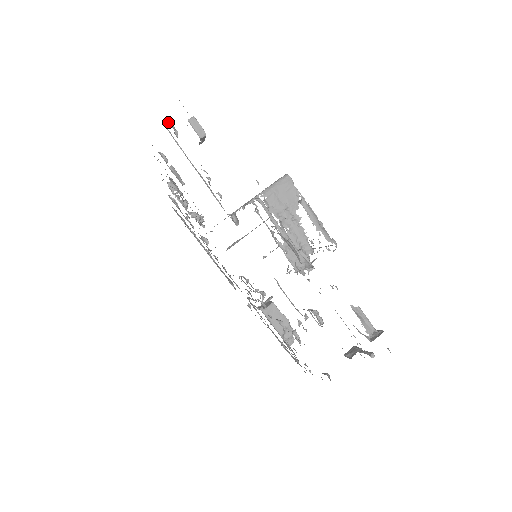
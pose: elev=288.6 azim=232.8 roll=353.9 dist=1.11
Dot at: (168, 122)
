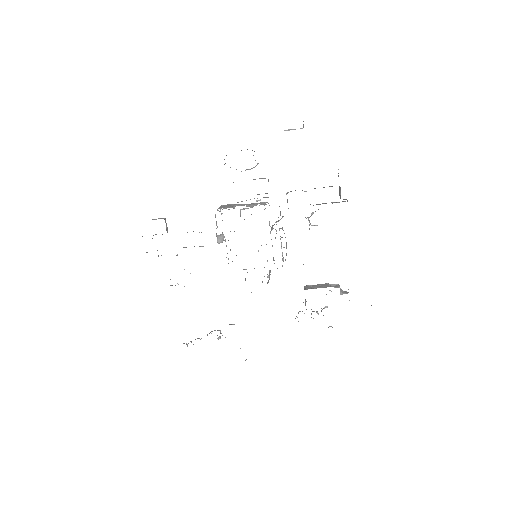
Dot at: occluded
